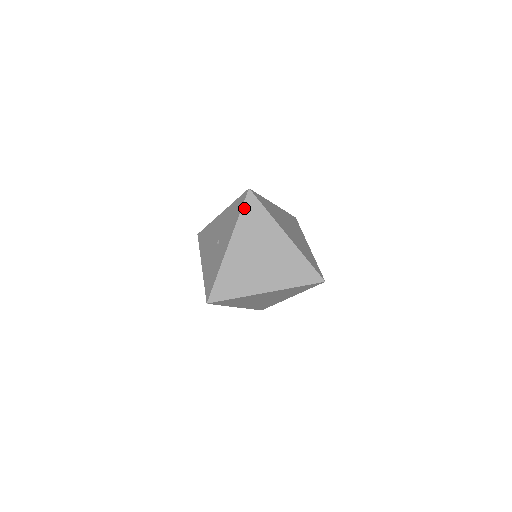
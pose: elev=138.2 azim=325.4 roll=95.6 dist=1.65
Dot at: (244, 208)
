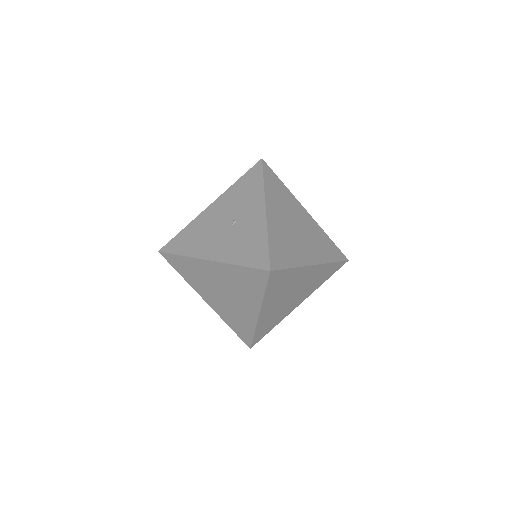
Dot at: (265, 175)
